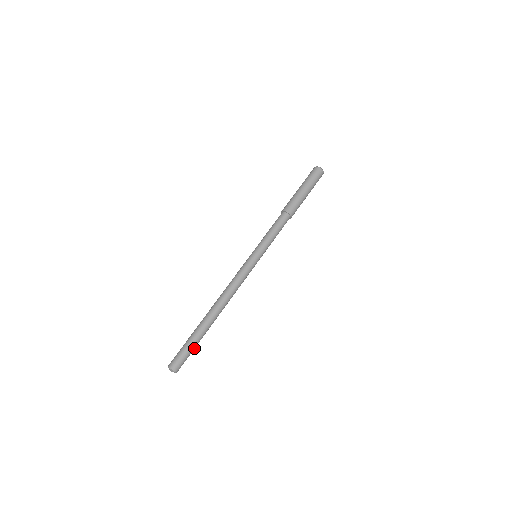
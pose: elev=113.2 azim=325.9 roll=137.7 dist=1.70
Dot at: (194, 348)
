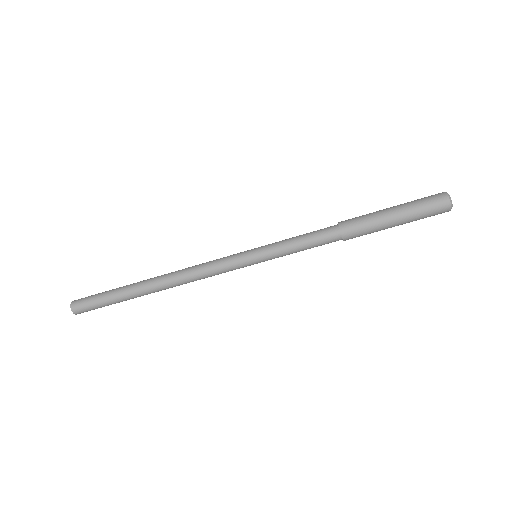
Dot at: (109, 304)
